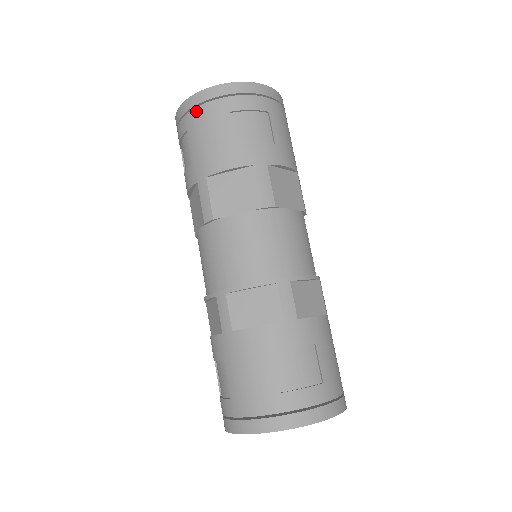
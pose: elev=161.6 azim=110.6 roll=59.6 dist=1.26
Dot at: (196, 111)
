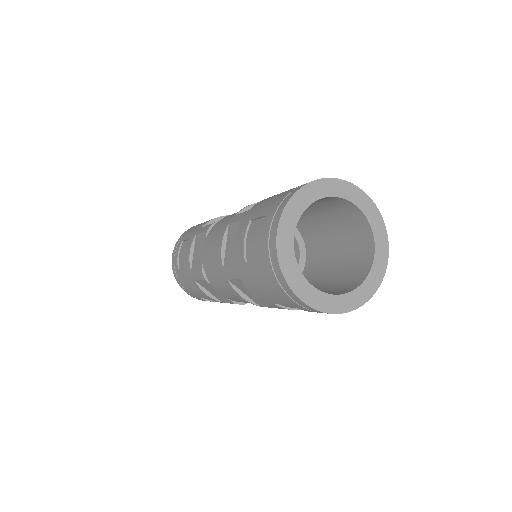
Dot at: occluded
